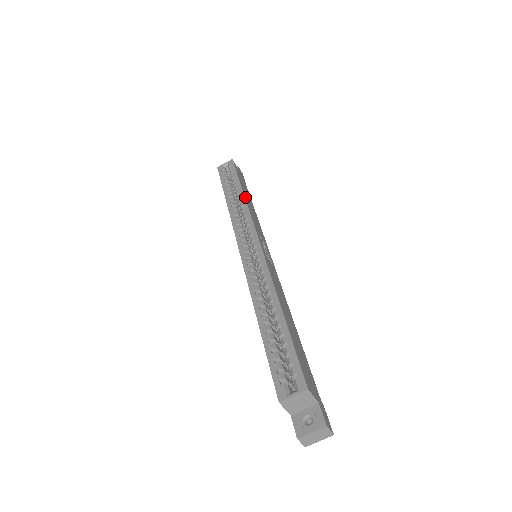
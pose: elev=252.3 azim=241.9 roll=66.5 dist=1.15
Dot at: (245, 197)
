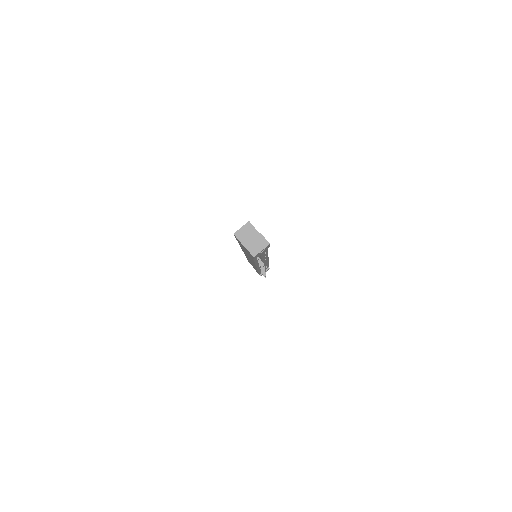
Dot at: occluded
